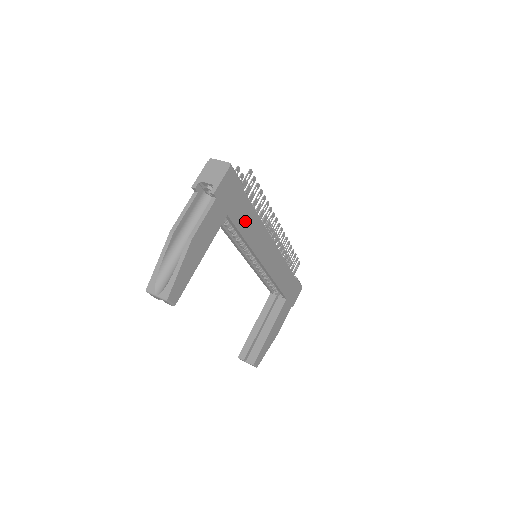
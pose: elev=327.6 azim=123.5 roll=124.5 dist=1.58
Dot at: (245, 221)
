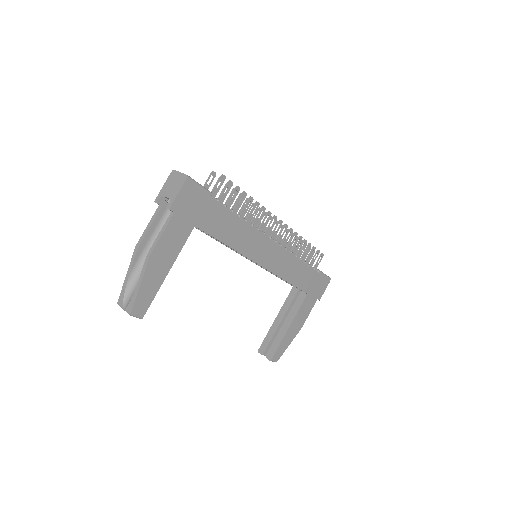
Dot at: (223, 228)
